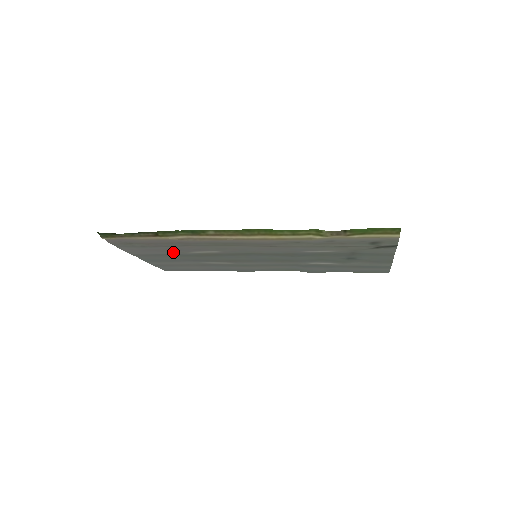
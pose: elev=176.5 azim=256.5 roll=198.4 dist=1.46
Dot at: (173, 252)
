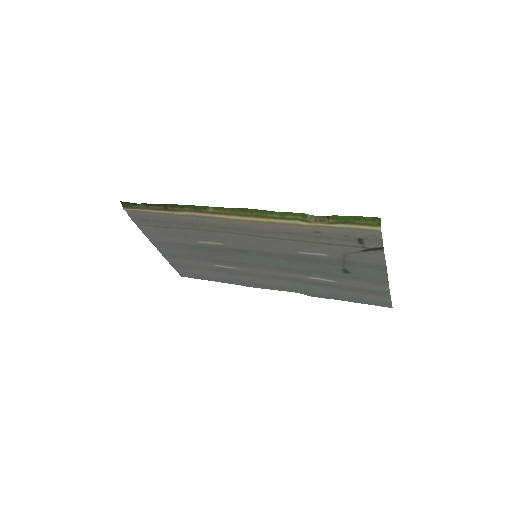
Dot at: (183, 240)
